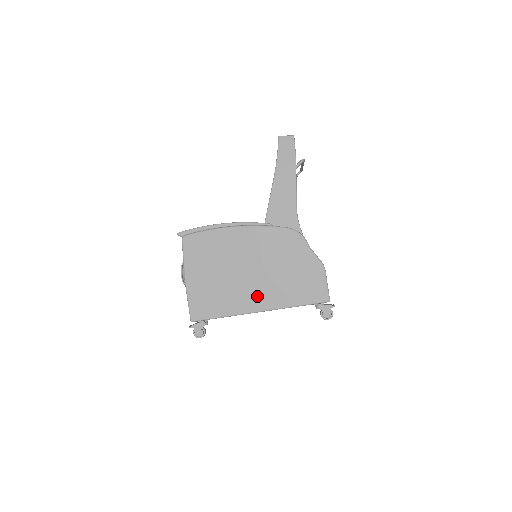
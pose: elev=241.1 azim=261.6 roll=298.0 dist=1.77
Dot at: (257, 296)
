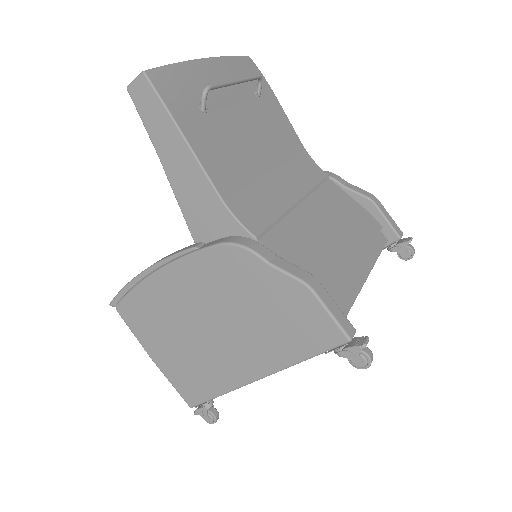
Dot at: (241, 360)
